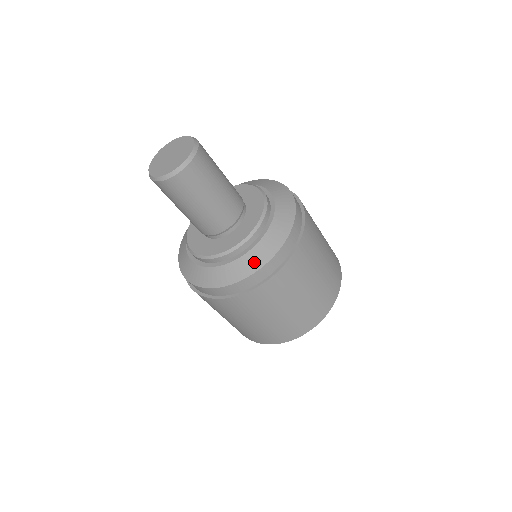
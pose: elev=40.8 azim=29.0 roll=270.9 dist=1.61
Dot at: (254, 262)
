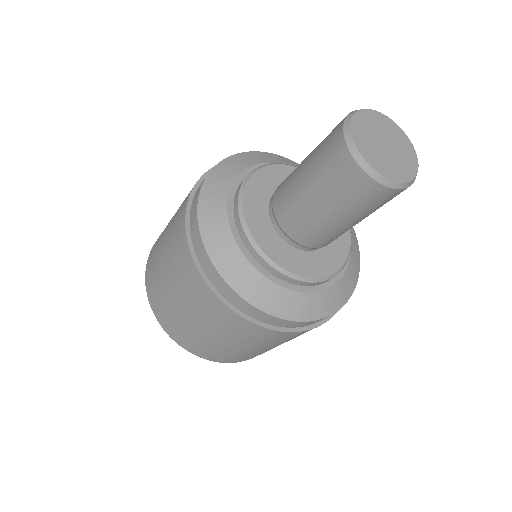
Dot at: (252, 288)
